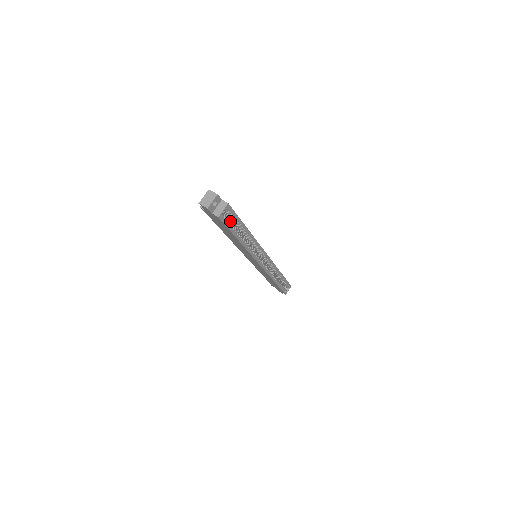
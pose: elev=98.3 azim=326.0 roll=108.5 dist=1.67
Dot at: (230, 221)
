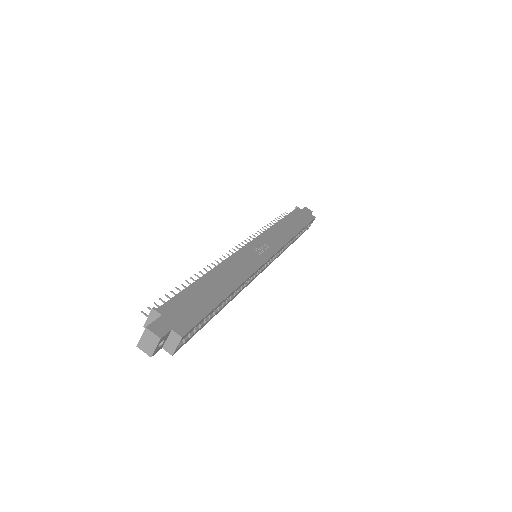
Dot at: occluded
